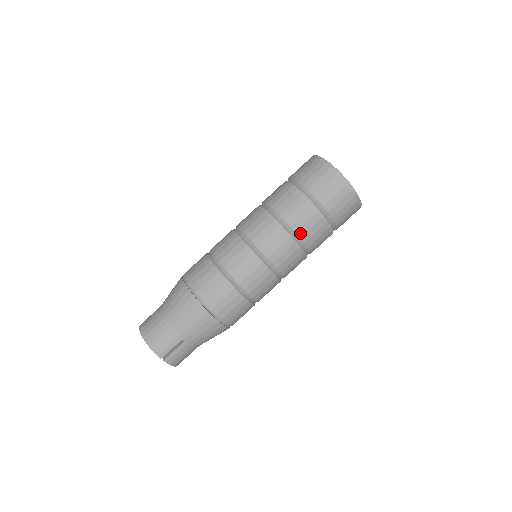
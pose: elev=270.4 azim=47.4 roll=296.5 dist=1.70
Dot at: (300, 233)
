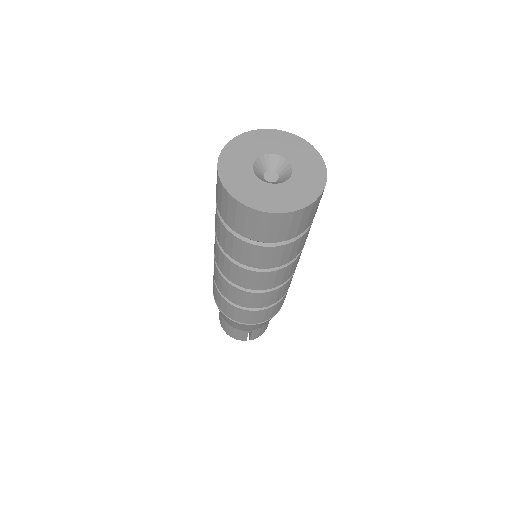
Dot at: (265, 266)
